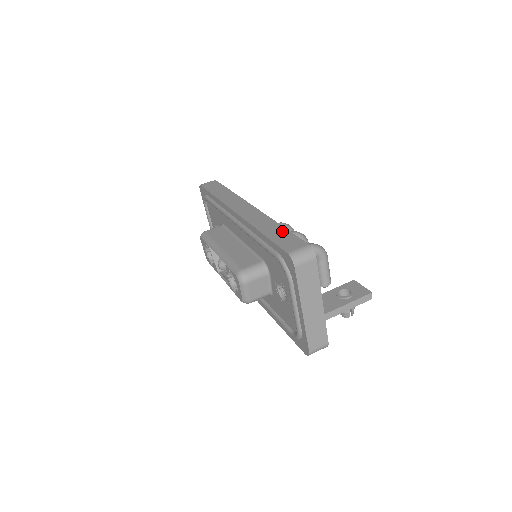
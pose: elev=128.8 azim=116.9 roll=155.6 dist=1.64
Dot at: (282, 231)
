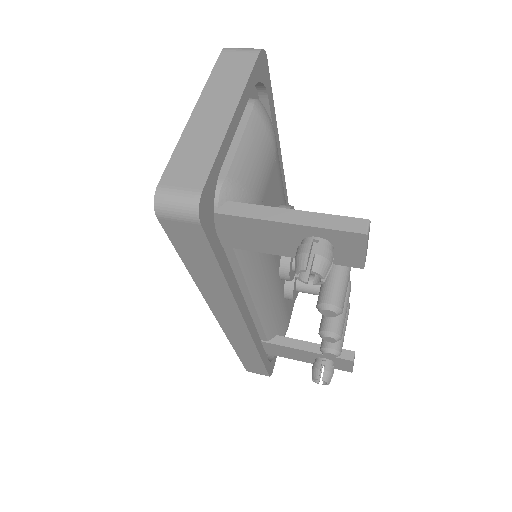
Dot at: occluded
